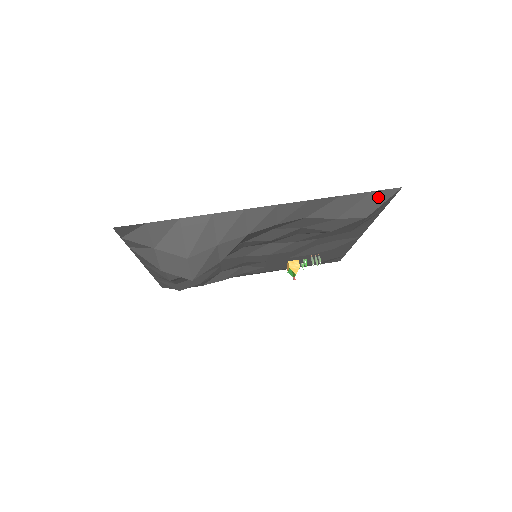
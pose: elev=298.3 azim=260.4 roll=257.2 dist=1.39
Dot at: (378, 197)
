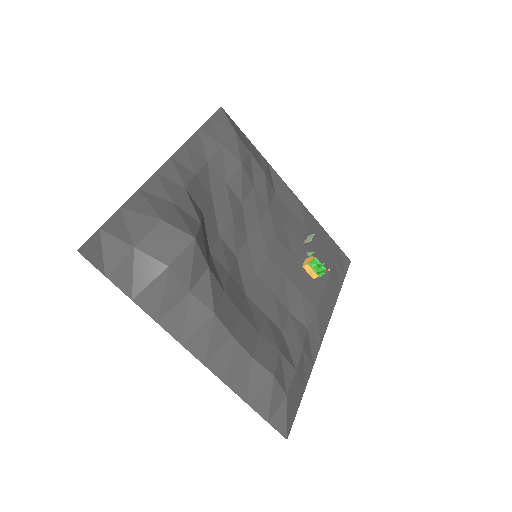
Dot at: (219, 118)
